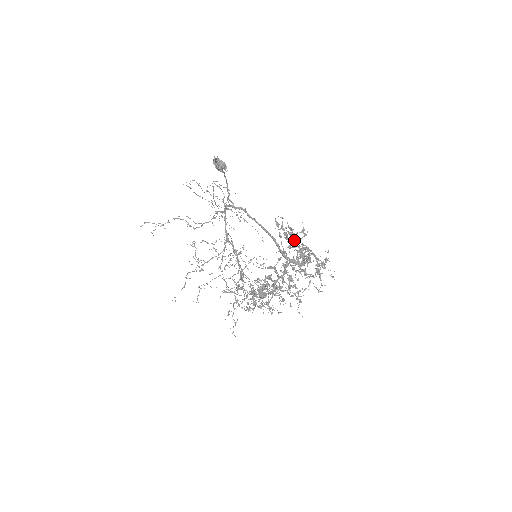
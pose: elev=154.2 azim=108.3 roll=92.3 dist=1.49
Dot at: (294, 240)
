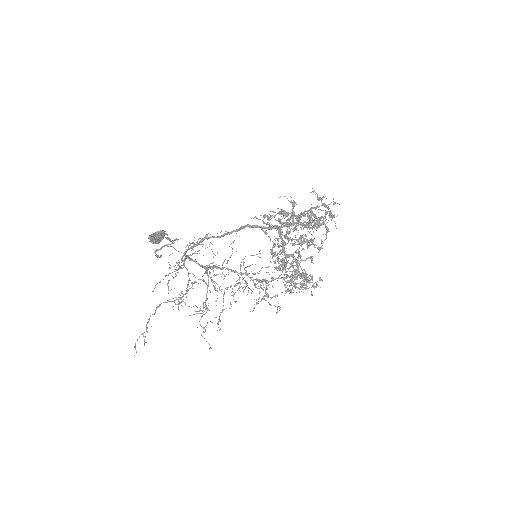
Dot at: (308, 223)
